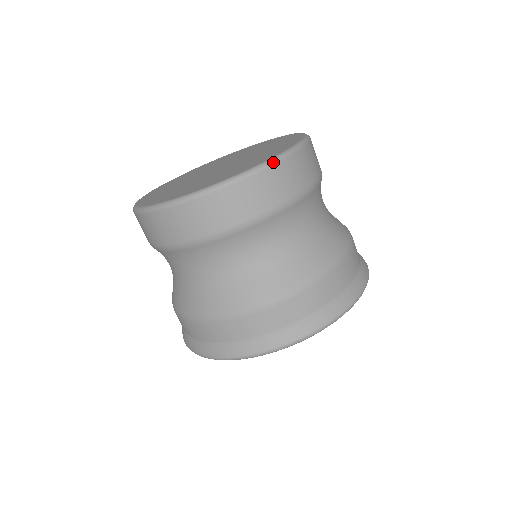
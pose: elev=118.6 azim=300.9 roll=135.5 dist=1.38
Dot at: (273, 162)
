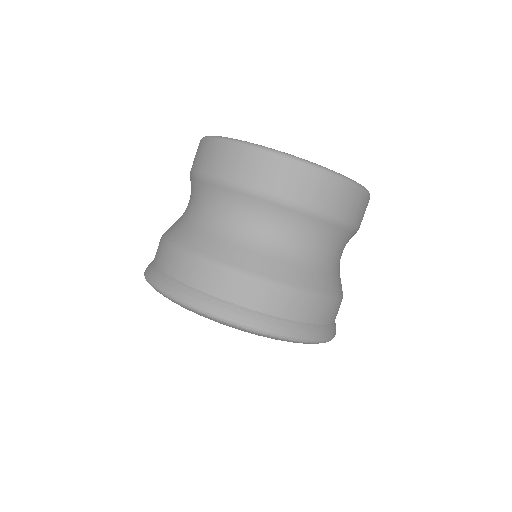
Dot at: (317, 167)
